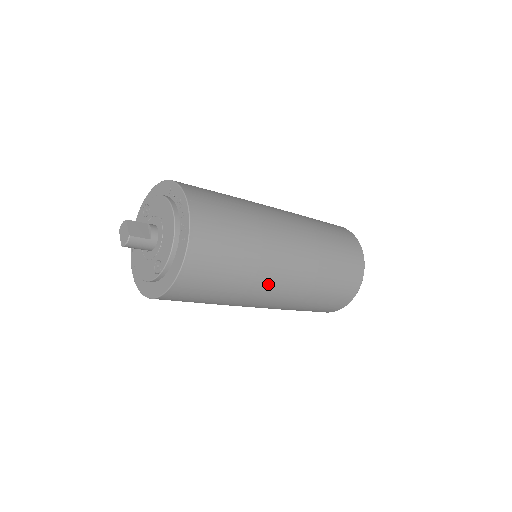
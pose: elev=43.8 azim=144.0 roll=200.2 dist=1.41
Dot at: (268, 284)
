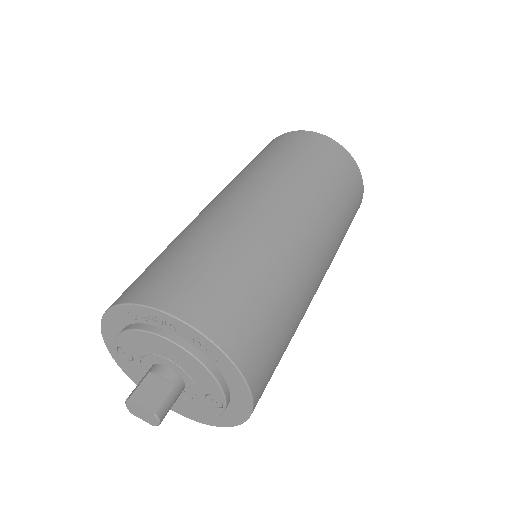
Dot at: (312, 279)
